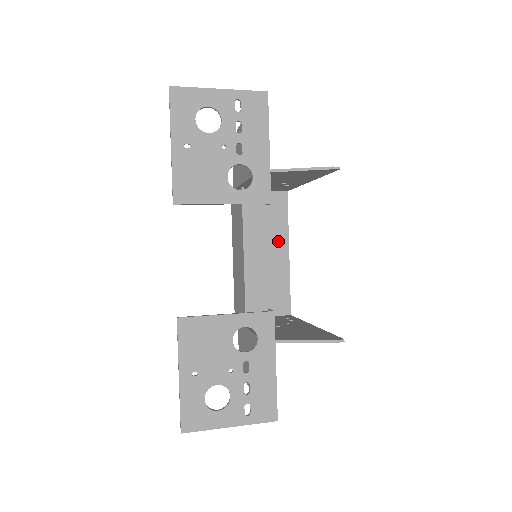
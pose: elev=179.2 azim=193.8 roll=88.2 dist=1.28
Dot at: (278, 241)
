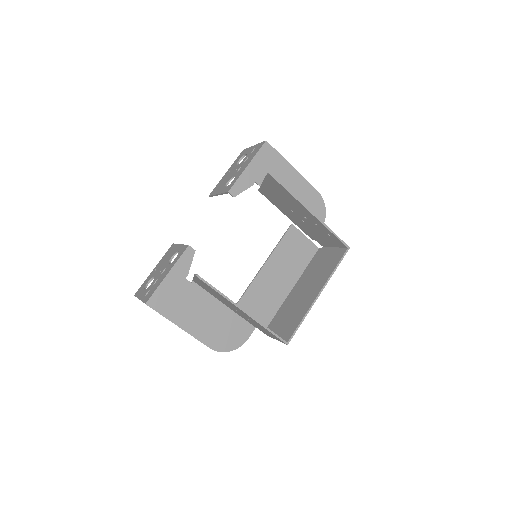
Dot at: (319, 283)
